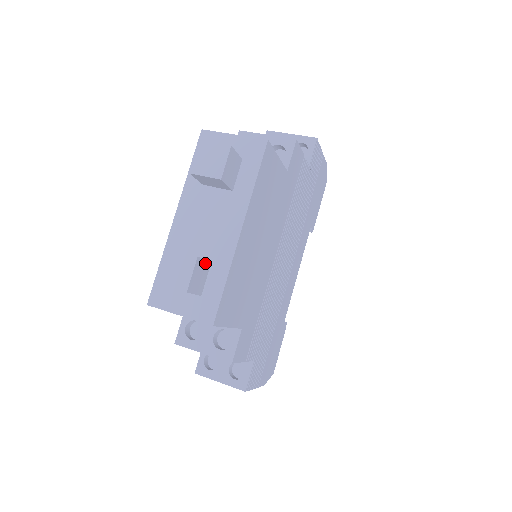
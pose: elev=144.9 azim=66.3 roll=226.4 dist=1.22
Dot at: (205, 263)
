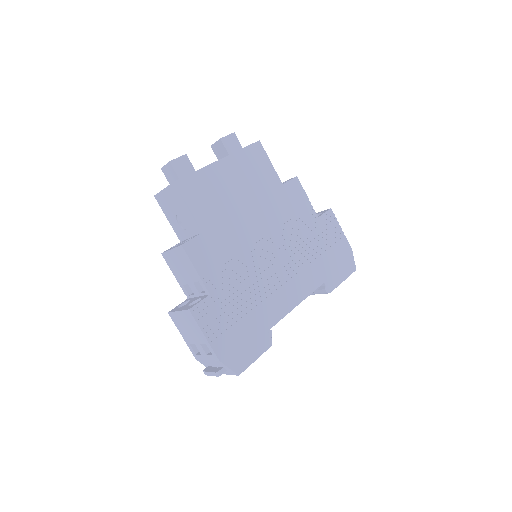
Dot at: (191, 166)
